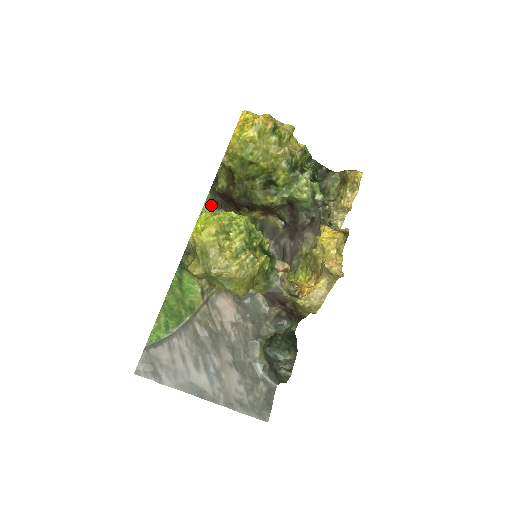
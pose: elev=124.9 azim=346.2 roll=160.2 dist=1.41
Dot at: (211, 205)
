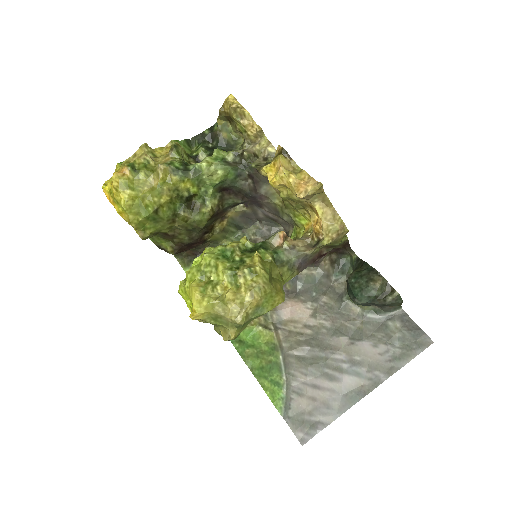
Dot at: (188, 264)
